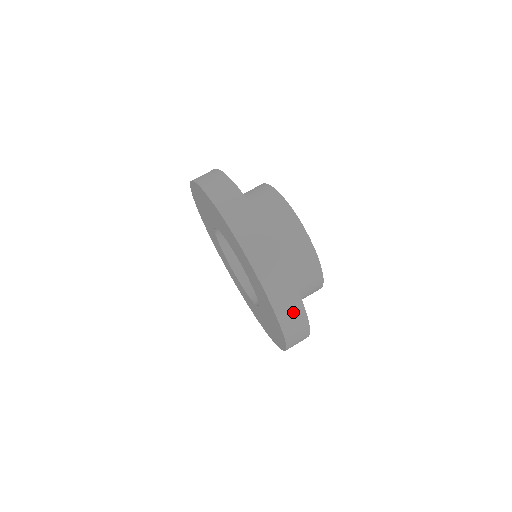
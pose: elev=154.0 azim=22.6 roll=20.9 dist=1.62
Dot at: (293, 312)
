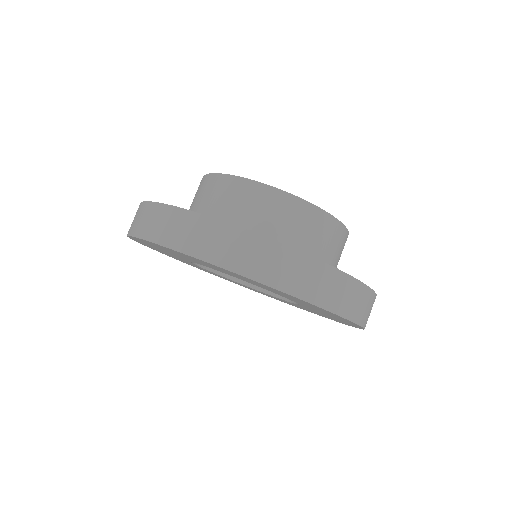
Dot at: (299, 271)
